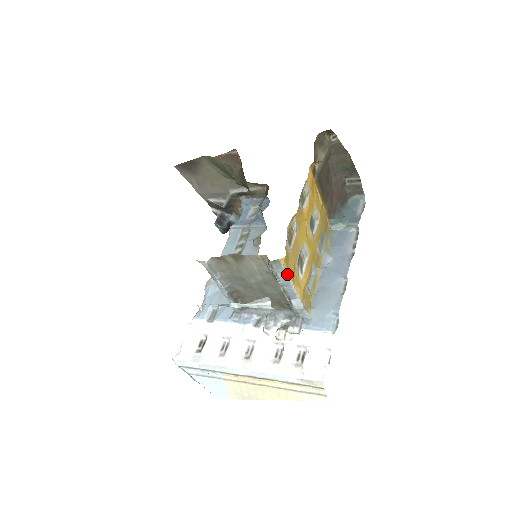
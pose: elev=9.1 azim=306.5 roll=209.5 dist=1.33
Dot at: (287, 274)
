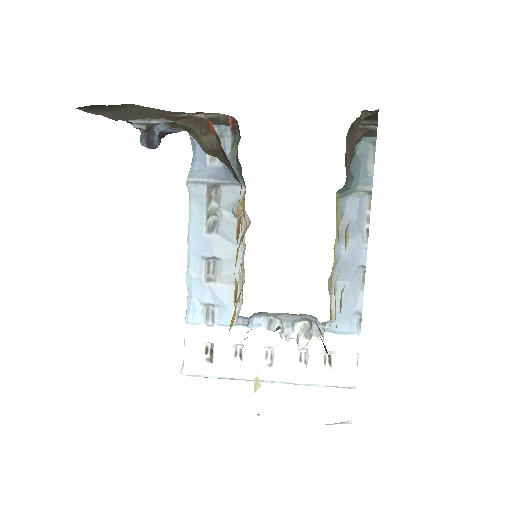
Dot at: occluded
